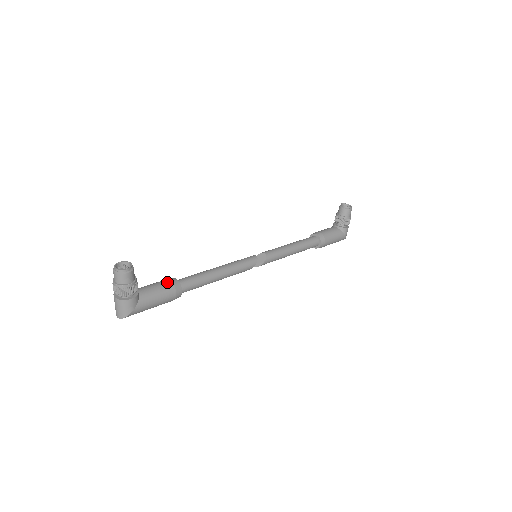
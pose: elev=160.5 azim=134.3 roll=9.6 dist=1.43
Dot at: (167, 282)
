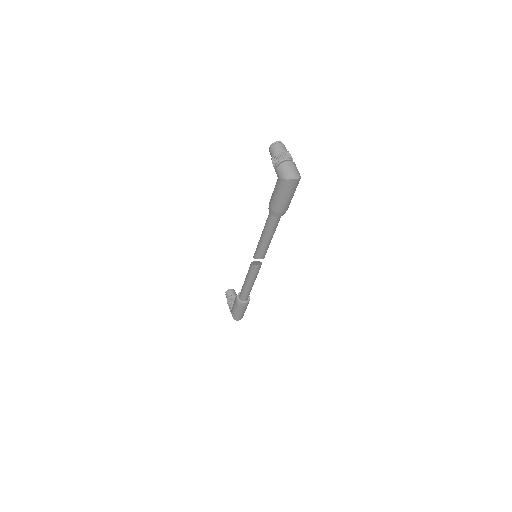
Dot at: occluded
